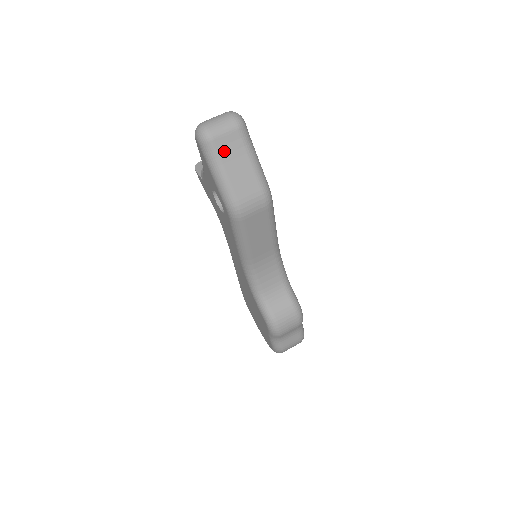
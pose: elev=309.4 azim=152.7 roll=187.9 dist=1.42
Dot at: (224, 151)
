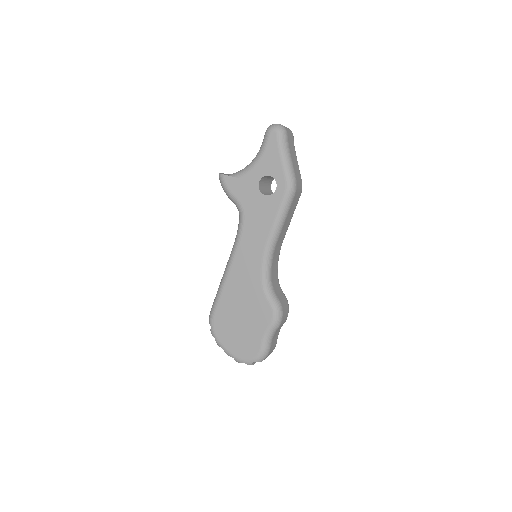
Dot at: (290, 144)
